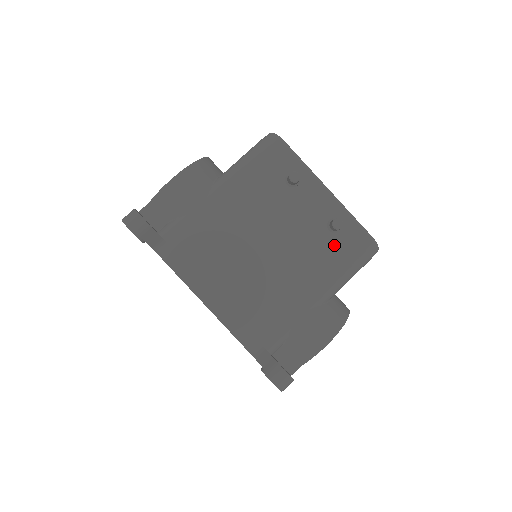
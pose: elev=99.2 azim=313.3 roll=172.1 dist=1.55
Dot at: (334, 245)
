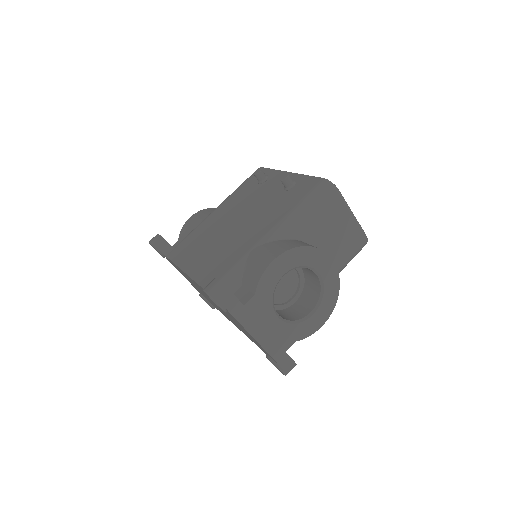
Dot at: (289, 196)
